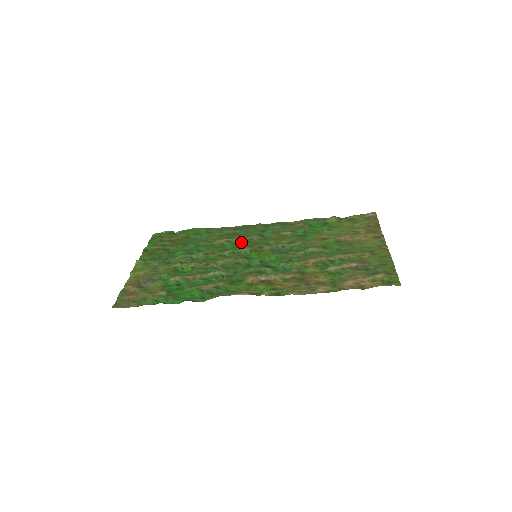
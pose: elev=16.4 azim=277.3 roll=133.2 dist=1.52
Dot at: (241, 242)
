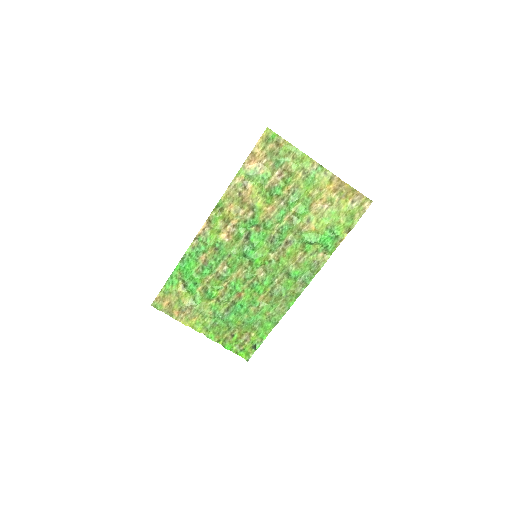
Dot at: (270, 283)
